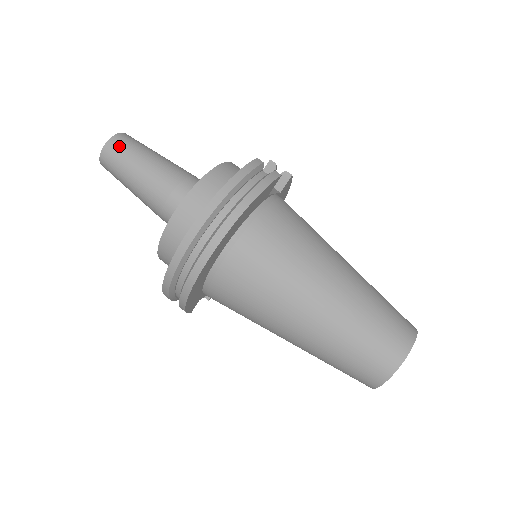
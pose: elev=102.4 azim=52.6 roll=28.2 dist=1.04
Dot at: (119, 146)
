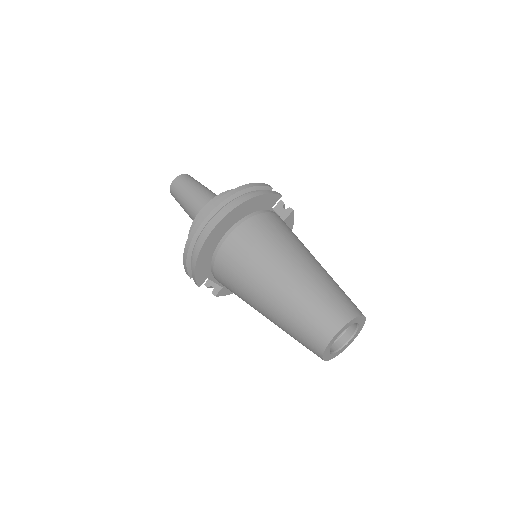
Dot at: (185, 179)
